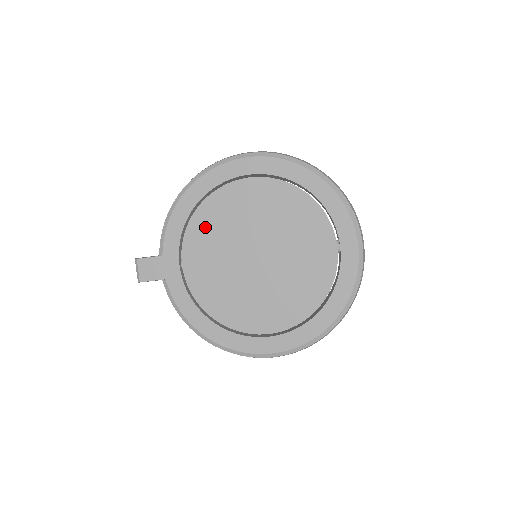
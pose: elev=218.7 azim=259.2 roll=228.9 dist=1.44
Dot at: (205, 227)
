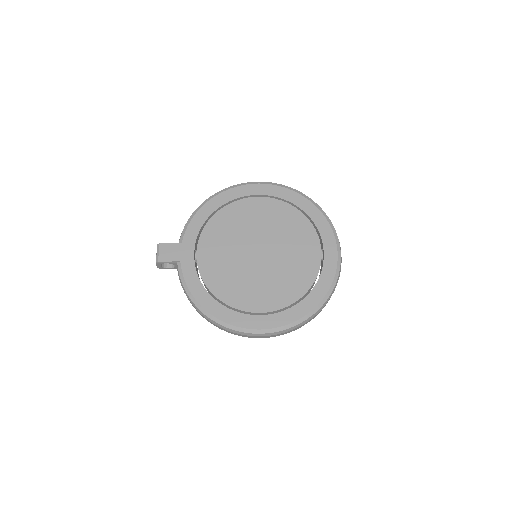
Dot at: (220, 226)
